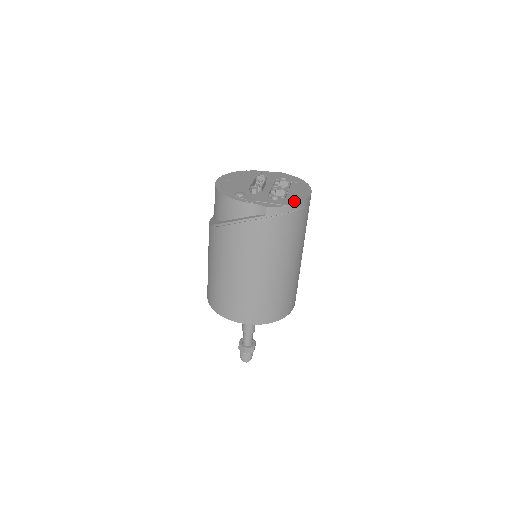
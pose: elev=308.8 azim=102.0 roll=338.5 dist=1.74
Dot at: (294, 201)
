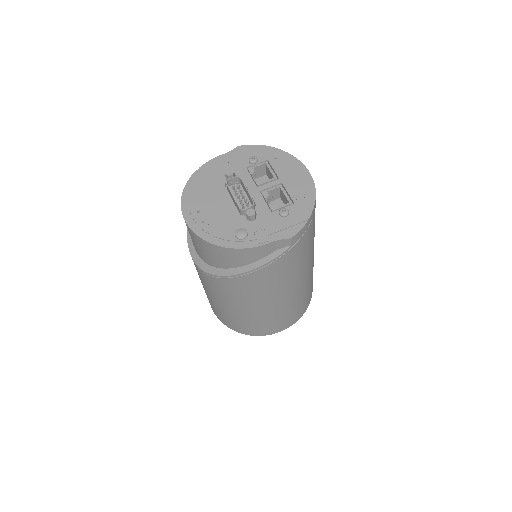
Dot at: (308, 204)
